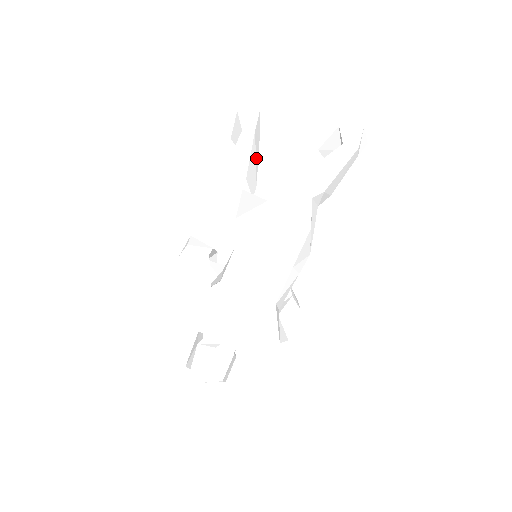
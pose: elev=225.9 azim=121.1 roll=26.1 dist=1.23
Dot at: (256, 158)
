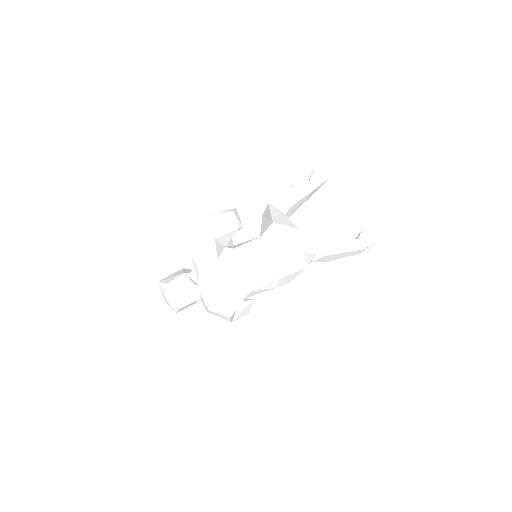
Dot at: (303, 202)
